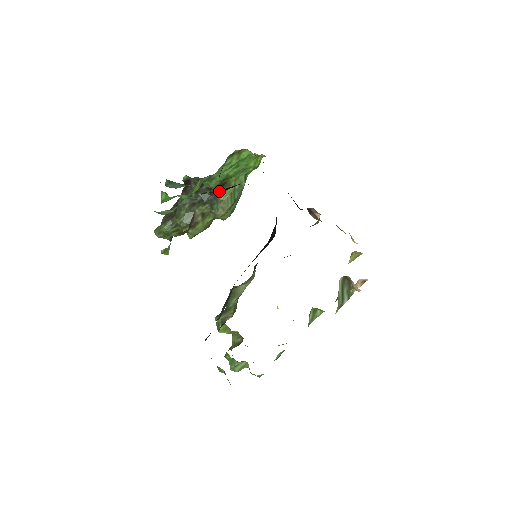
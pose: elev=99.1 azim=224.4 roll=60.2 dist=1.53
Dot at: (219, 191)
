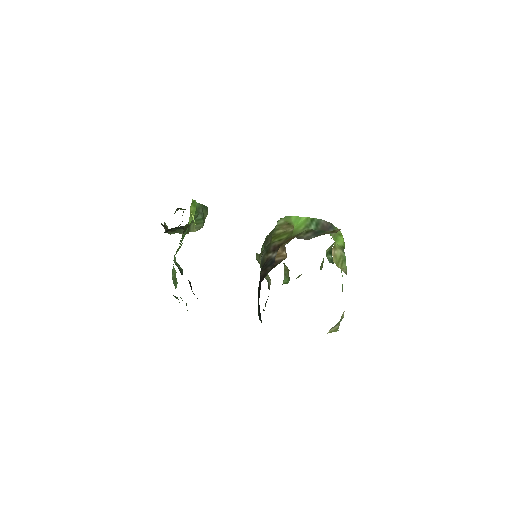
Dot at: occluded
